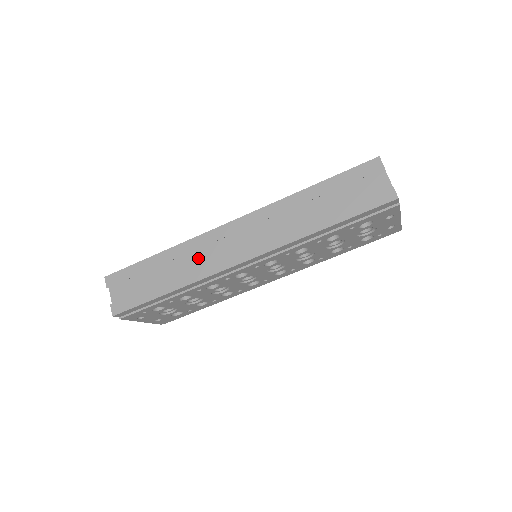
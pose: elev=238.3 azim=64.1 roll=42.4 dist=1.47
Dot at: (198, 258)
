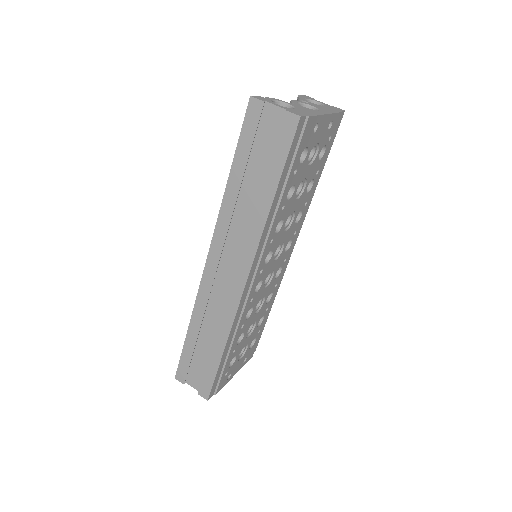
Dot at: (215, 309)
